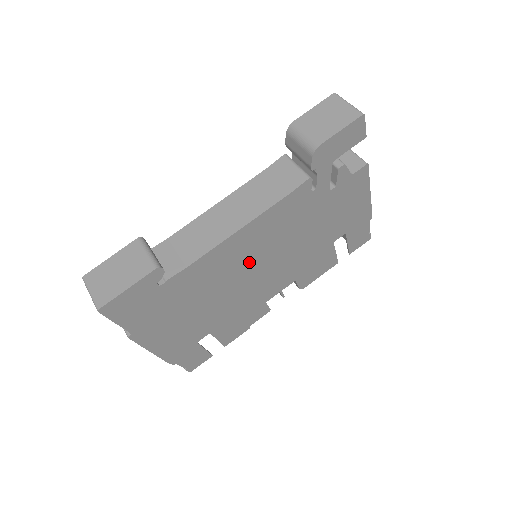
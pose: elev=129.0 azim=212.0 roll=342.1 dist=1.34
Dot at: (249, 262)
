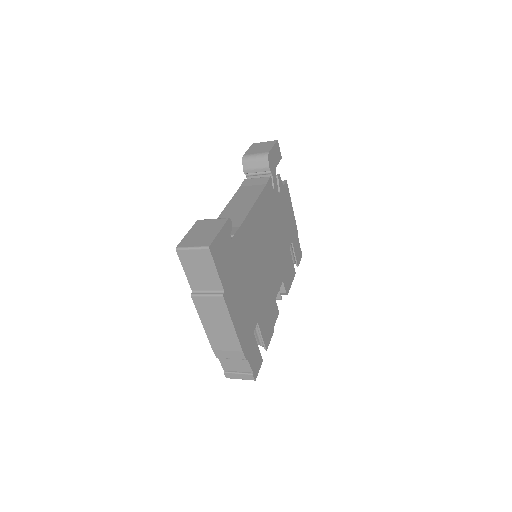
Dot at: (262, 242)
